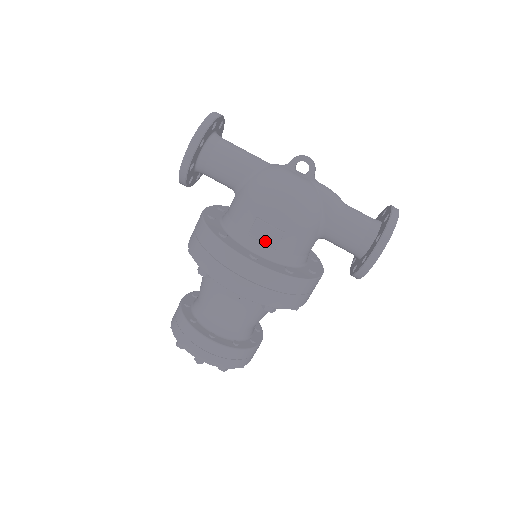
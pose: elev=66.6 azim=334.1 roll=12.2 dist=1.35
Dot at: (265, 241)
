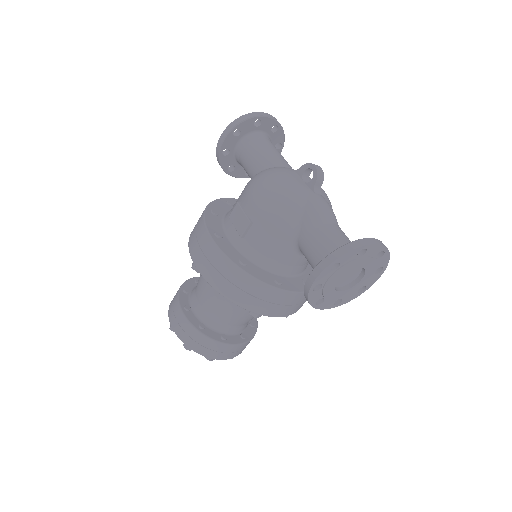
Dot at: (237, 226)
